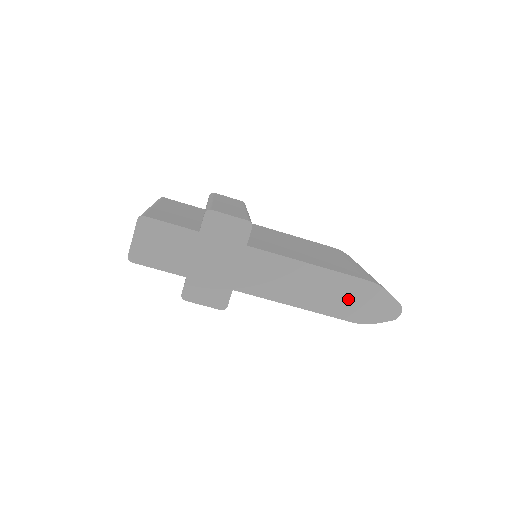
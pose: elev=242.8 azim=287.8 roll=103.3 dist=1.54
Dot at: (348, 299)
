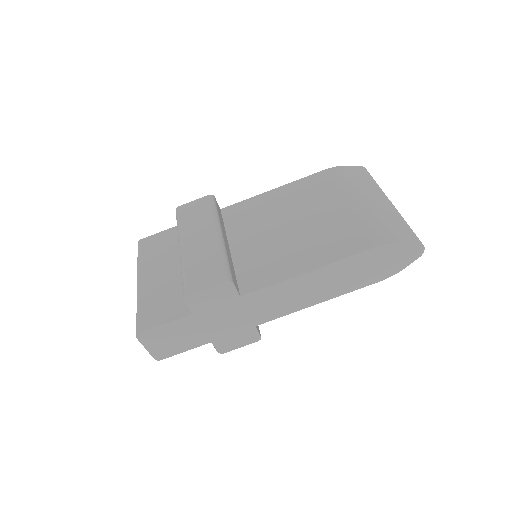
Dot at: (364, 271)
